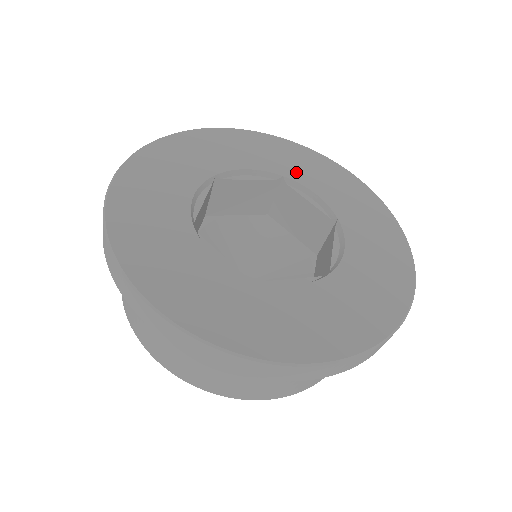
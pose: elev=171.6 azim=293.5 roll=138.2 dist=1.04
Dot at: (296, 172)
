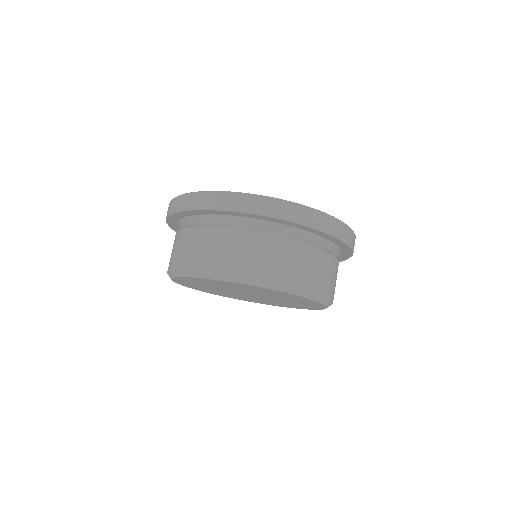
Dot at: occluded
